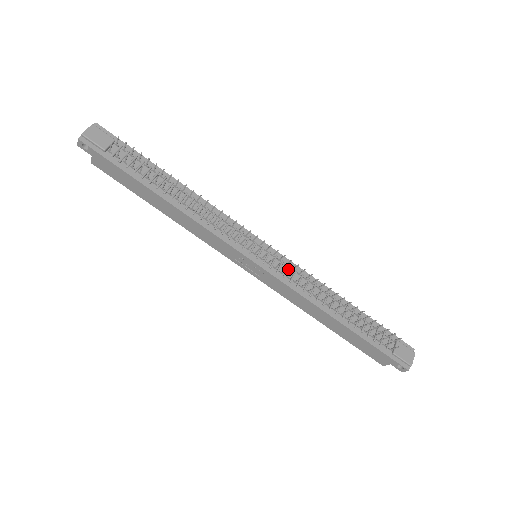
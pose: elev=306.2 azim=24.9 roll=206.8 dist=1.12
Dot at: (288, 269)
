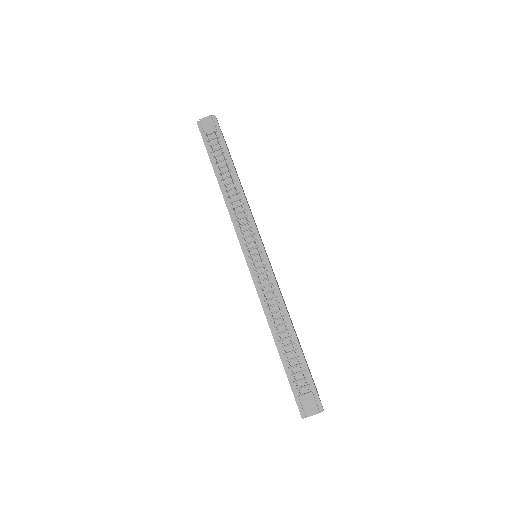
Dot at: (266, 279)
